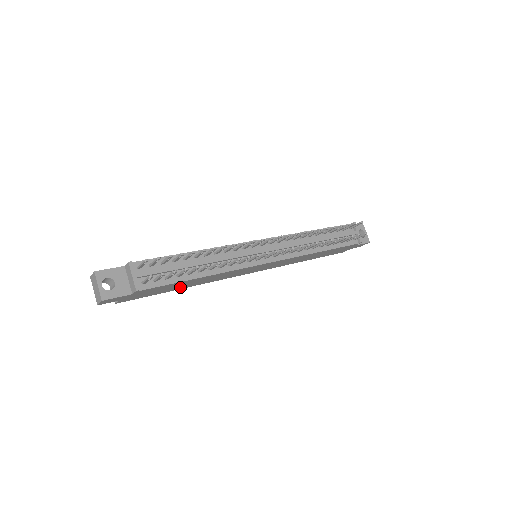
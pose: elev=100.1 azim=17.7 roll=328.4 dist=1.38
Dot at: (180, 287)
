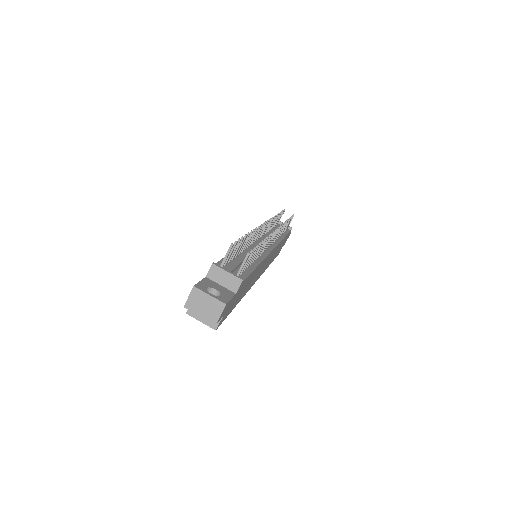
Dot at: (241, 296)
